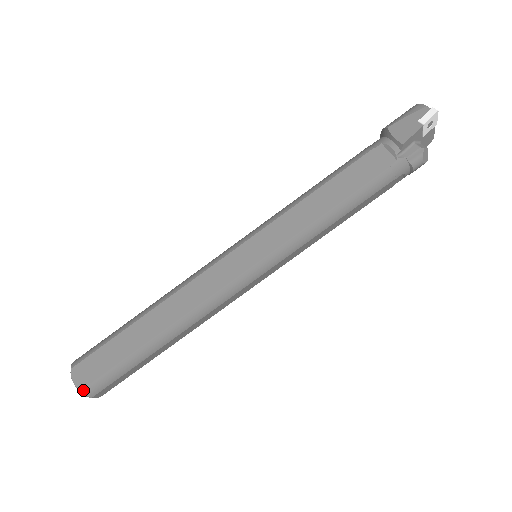
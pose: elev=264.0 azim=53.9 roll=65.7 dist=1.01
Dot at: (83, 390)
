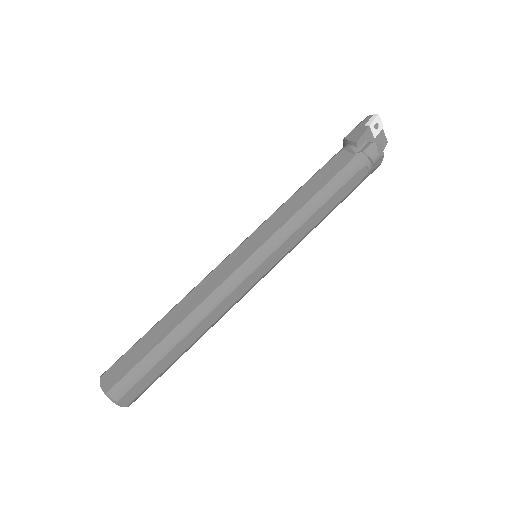
Dot at: (109, 392)
